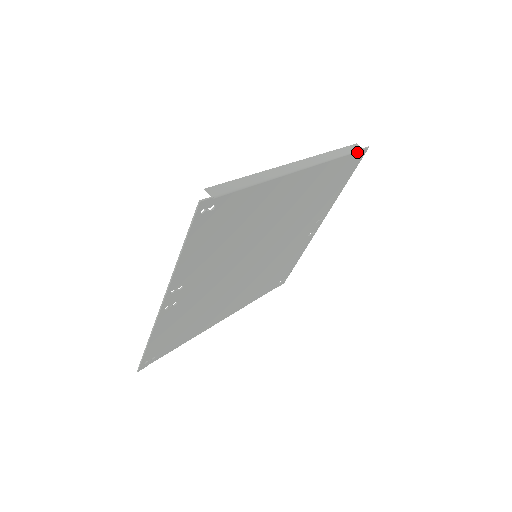
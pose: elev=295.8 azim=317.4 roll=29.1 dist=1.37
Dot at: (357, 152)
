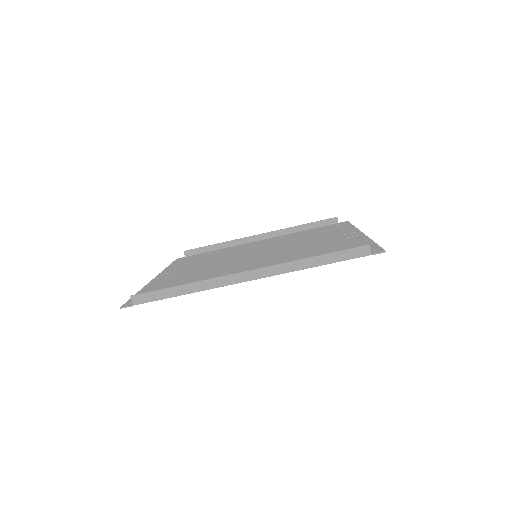
Dot at: (359, 257)
